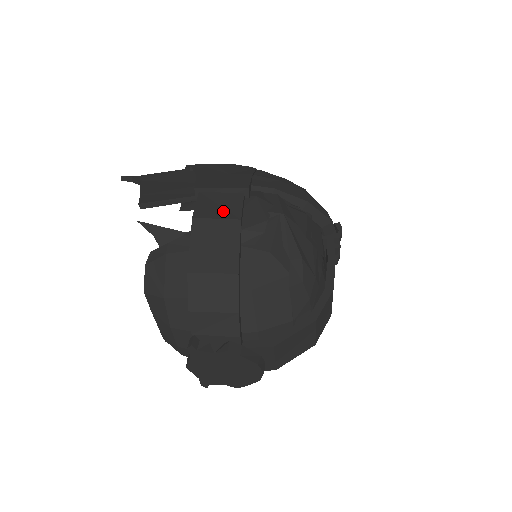
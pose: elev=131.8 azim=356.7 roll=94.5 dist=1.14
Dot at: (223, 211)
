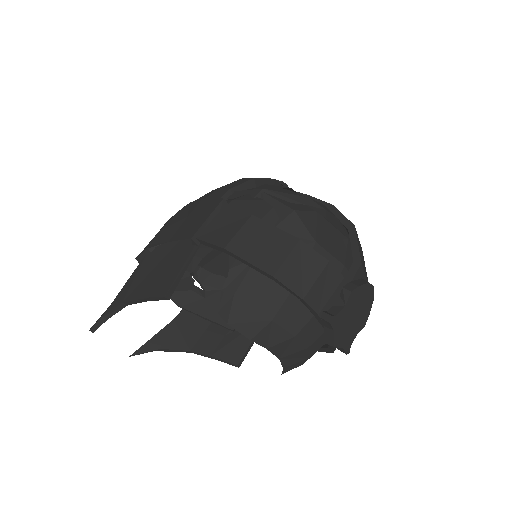
Dot at: (233, 225)
